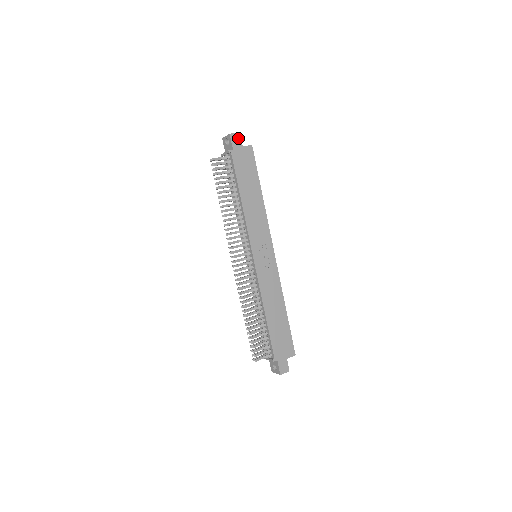
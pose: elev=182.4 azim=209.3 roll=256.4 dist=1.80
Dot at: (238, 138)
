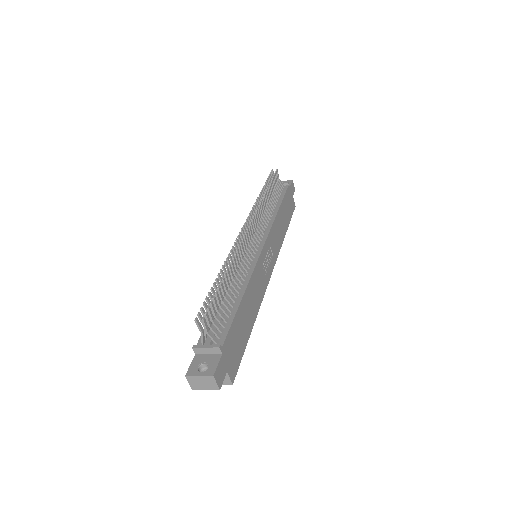
Dot at: (294, 190)
